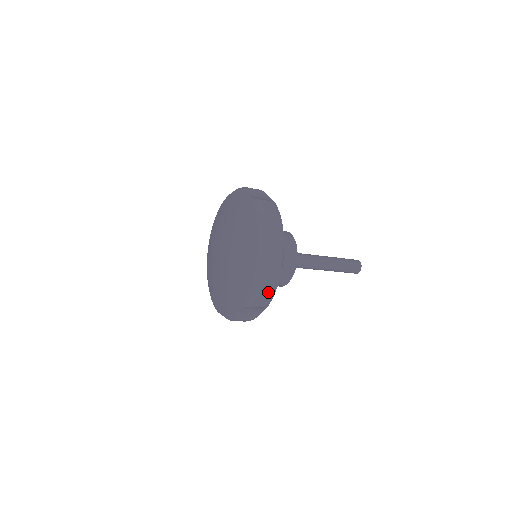
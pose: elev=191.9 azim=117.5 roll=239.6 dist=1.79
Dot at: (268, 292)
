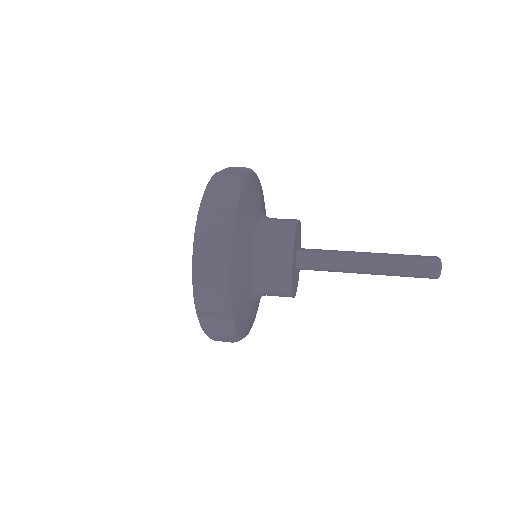
Dot at: (222, 335)
